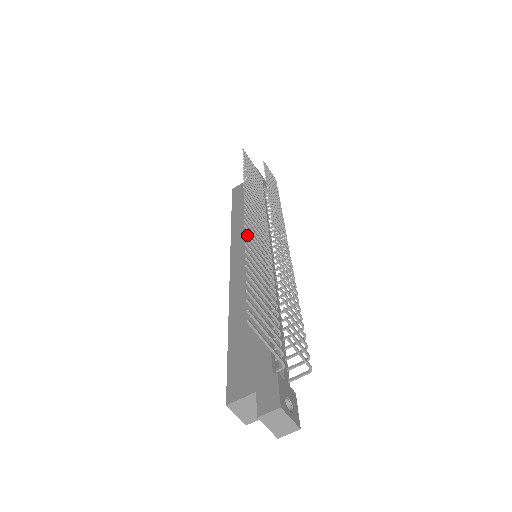
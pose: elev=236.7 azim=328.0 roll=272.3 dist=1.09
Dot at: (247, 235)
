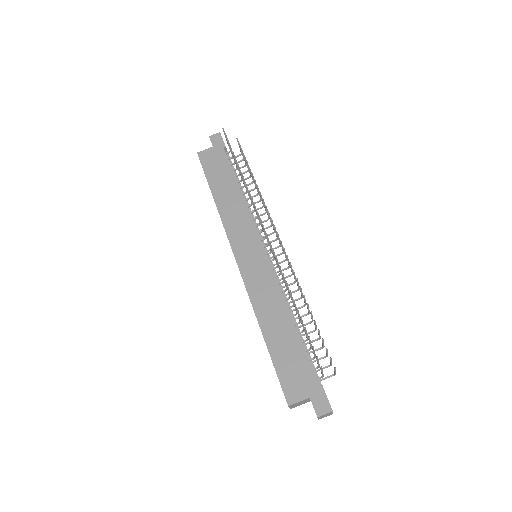
Dot at: (279, 267)
